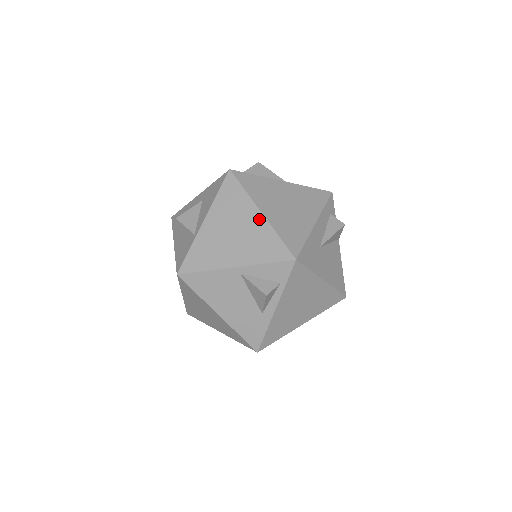
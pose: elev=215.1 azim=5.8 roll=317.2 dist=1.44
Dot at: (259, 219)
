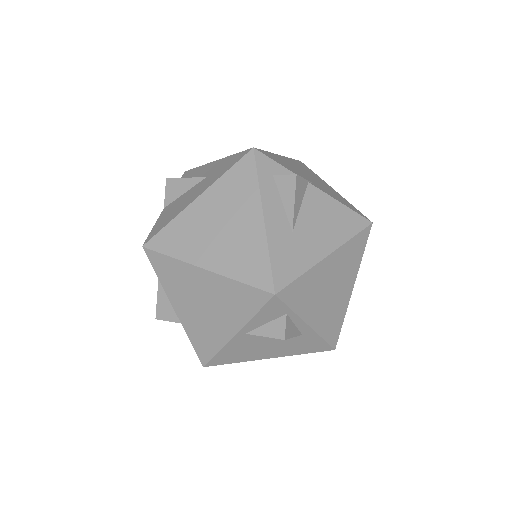
Dot at: (209, 277)
